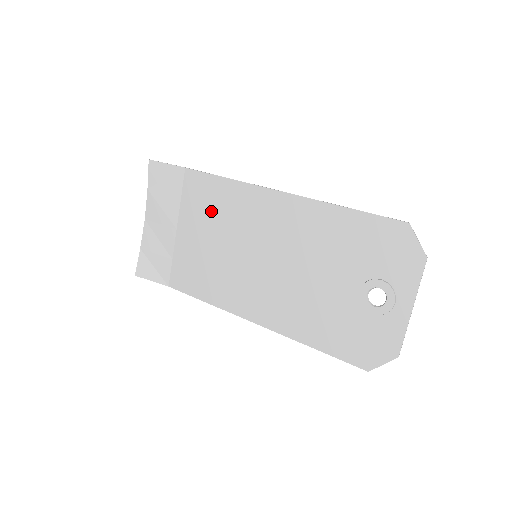
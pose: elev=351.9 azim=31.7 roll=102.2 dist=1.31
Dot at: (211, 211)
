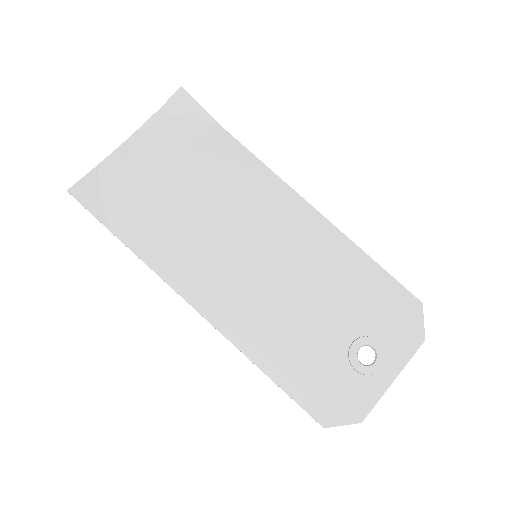
Dot at: (226, 183)
